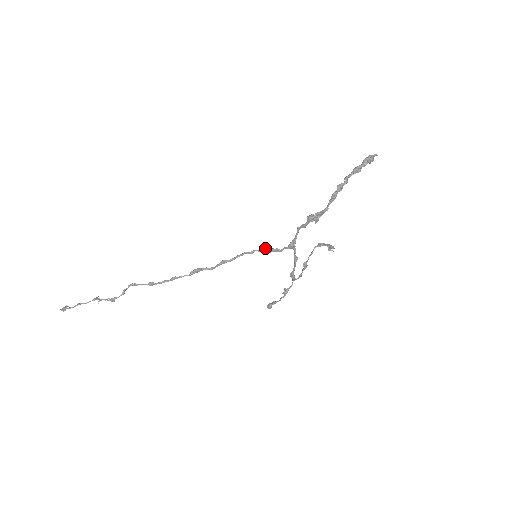
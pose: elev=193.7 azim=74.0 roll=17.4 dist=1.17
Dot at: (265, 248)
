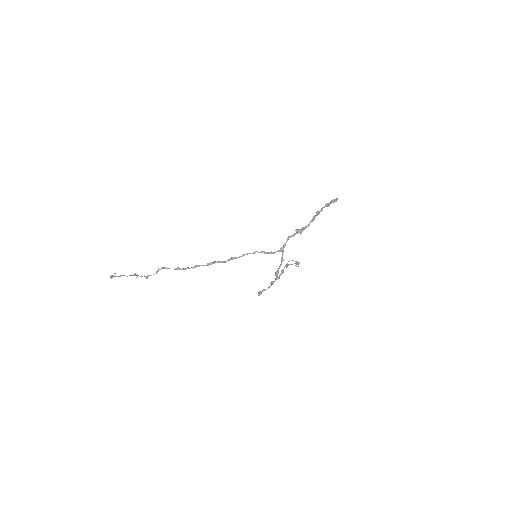
Dot at: (263, 251)
